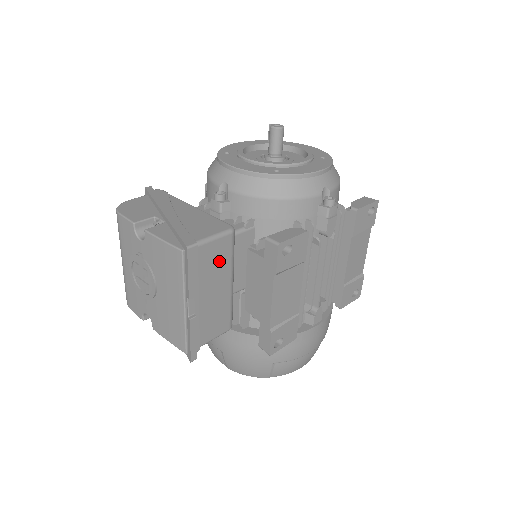
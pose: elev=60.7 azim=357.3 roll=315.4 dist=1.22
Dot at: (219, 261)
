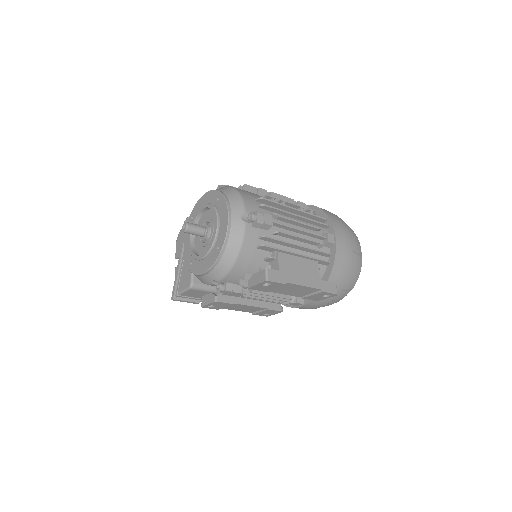
Dot at: (199, 293)
